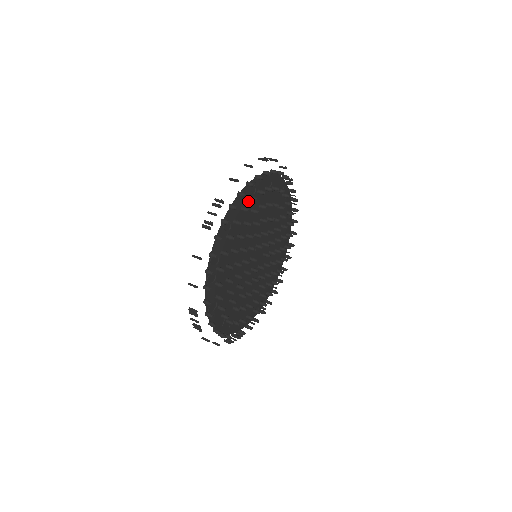
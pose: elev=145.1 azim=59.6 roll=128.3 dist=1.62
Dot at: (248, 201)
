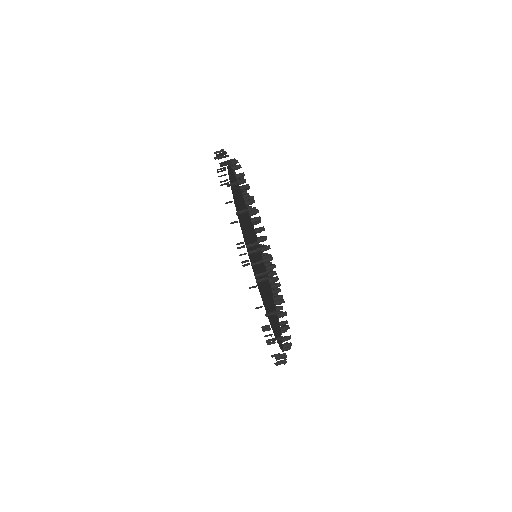
Dot at: occluded
